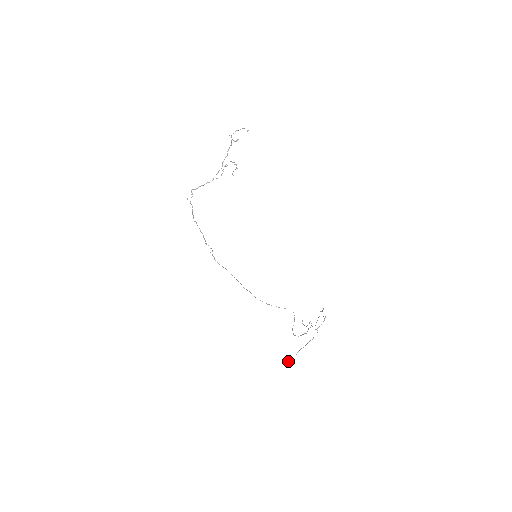
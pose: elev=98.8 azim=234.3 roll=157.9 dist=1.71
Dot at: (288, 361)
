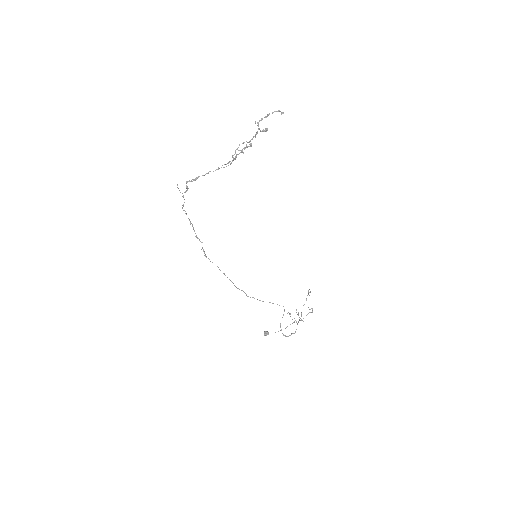
Dot at: (265, 333)
